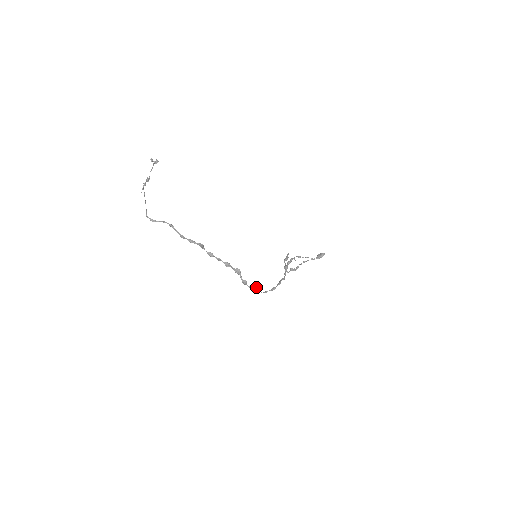
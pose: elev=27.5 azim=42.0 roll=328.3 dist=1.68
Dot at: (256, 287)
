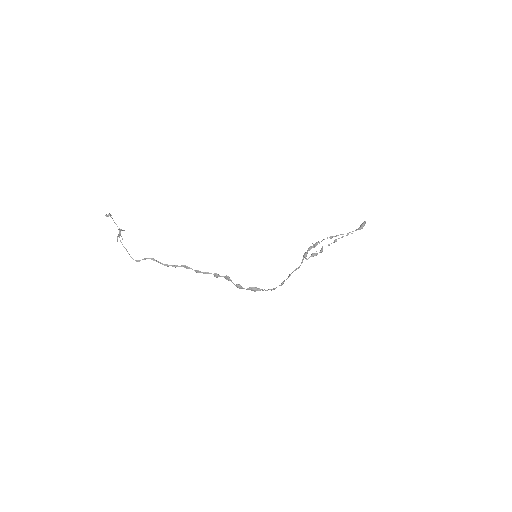
Dot at: (255, 287)
